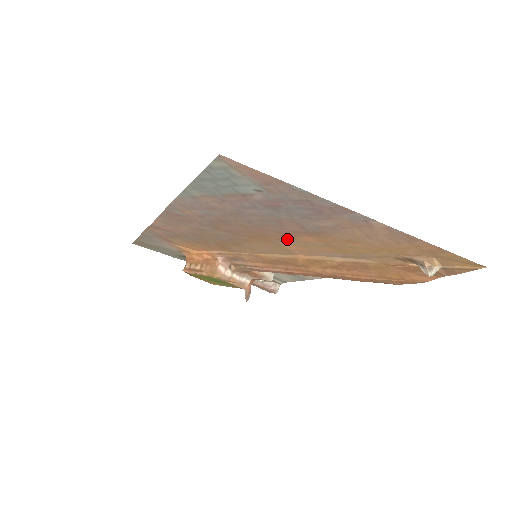
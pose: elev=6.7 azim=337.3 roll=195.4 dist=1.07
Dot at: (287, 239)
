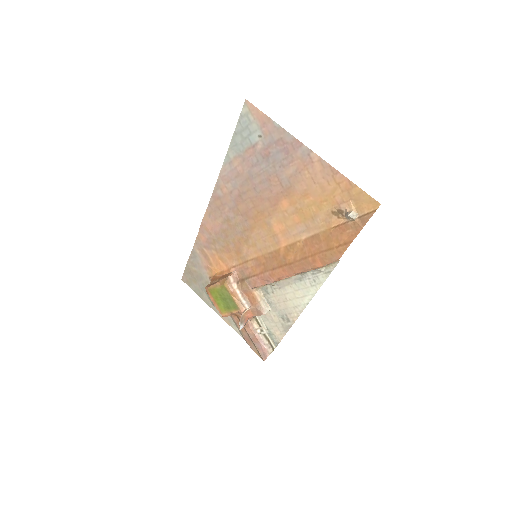
Dot at: (274, 211)
